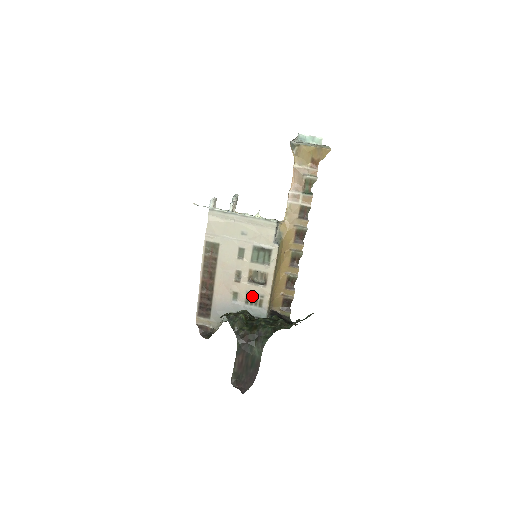
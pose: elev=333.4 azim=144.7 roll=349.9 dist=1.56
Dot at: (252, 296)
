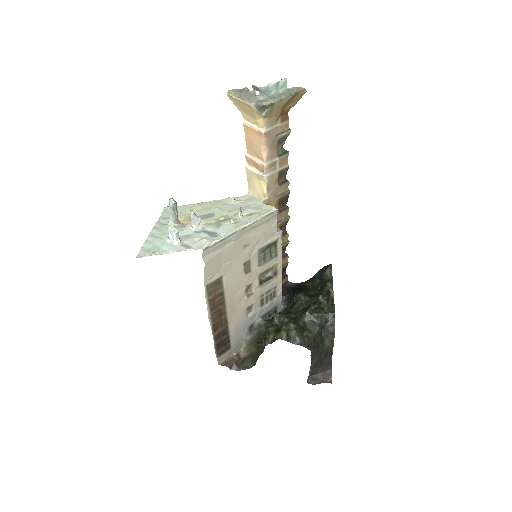
Dot at: (266, 295)
